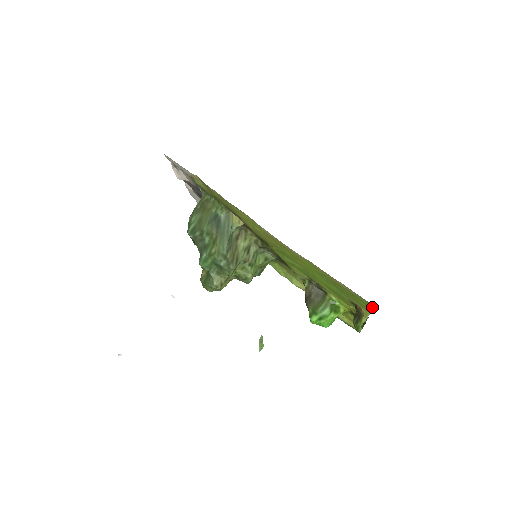
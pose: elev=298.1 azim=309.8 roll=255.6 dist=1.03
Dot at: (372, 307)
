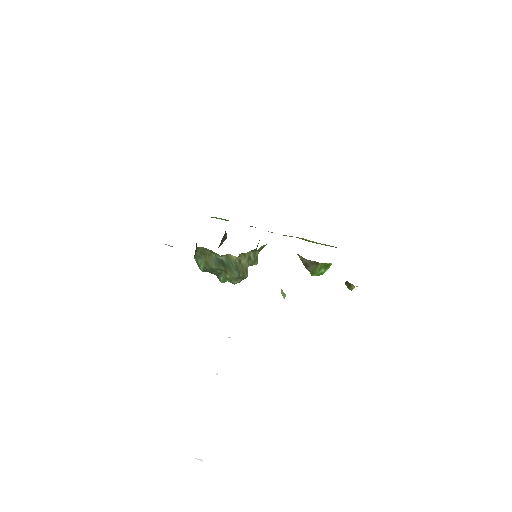
Dot at: occluded
